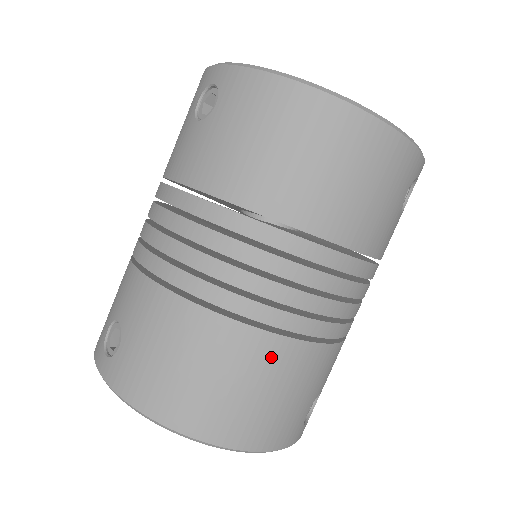
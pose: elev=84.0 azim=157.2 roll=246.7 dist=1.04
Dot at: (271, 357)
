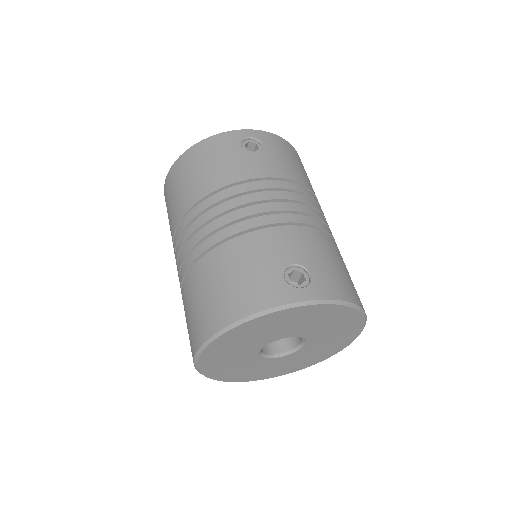
Dot at: (213, 264)
